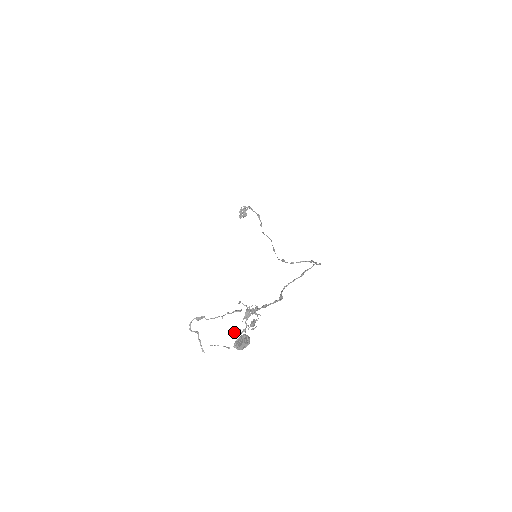
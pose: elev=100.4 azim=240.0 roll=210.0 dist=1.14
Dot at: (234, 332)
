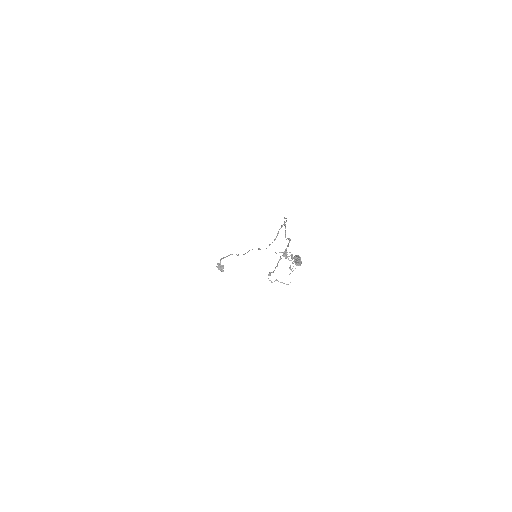
Dot at: (290, 268)
